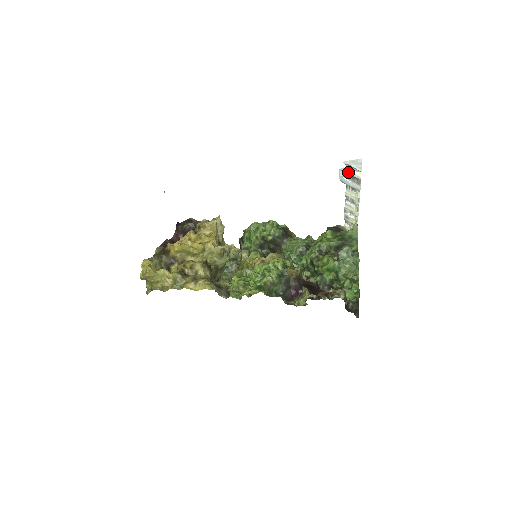
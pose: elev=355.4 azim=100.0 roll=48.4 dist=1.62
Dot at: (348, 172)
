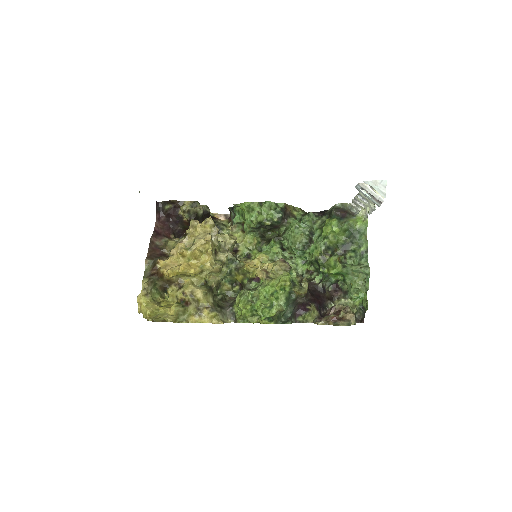
Dot at: (368, 190)
